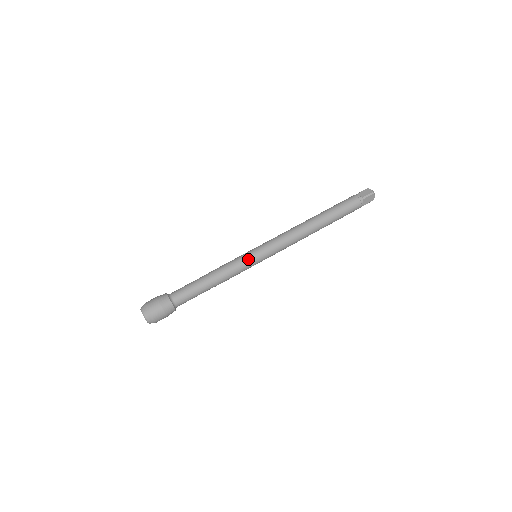
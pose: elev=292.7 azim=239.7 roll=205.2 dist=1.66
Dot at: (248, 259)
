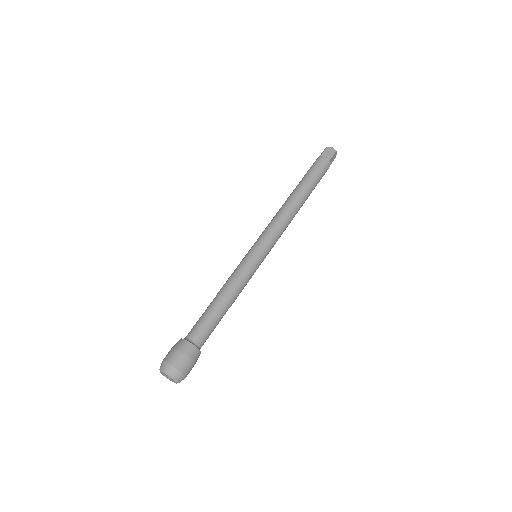
Dot at: (254, 263)
